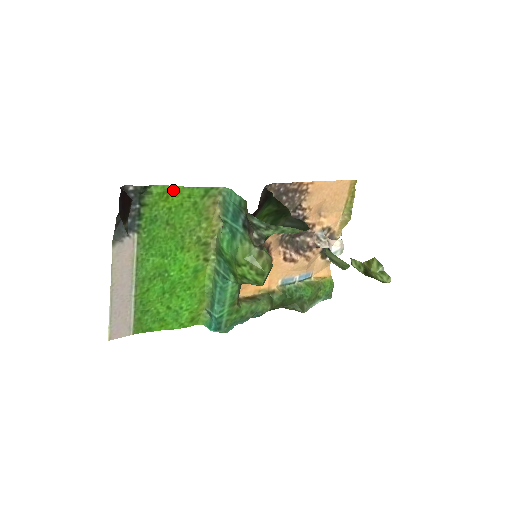
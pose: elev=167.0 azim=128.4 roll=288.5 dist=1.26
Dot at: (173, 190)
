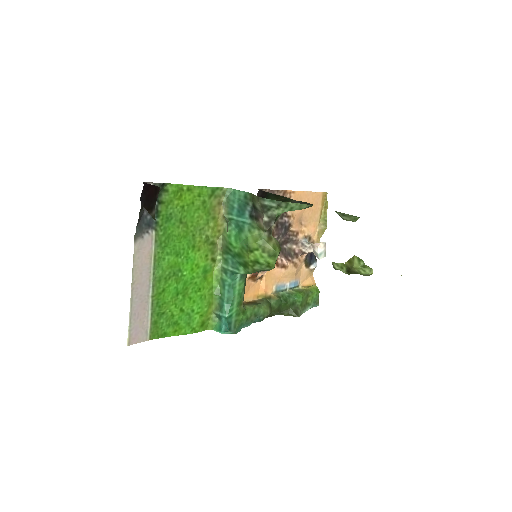
Dot at: (186, 189)
